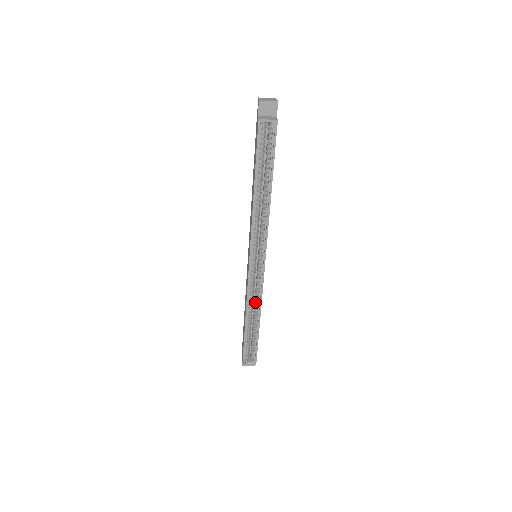
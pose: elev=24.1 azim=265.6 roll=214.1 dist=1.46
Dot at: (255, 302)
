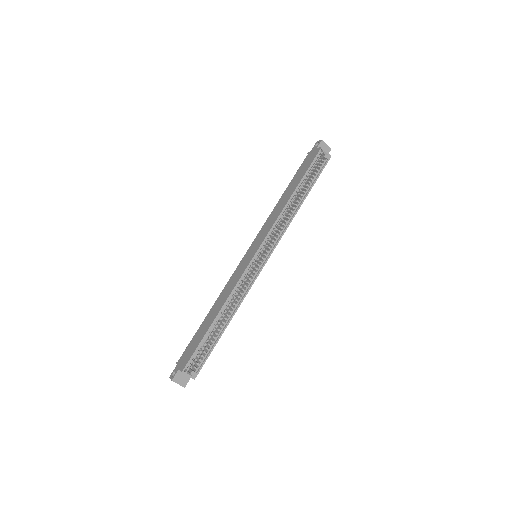
Dot at: (236, 299)
